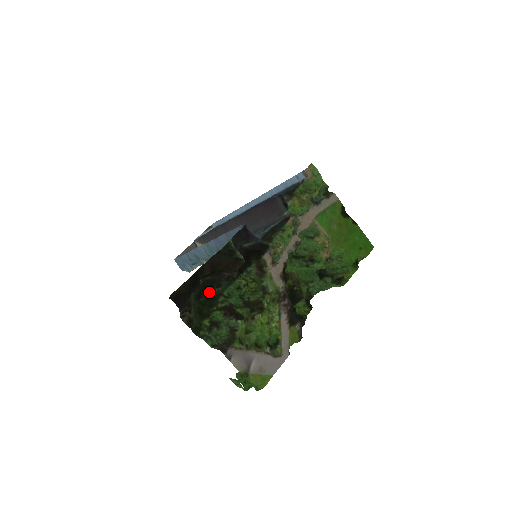
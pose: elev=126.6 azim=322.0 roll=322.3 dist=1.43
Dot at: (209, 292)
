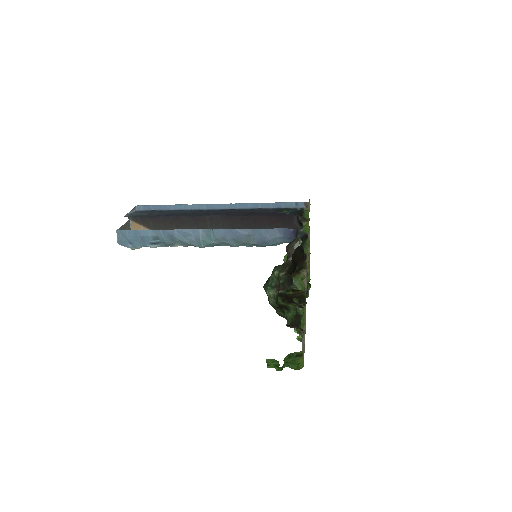
Dot at: occluded
